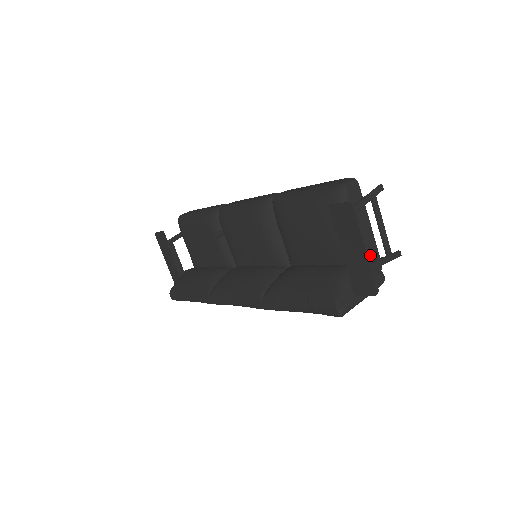
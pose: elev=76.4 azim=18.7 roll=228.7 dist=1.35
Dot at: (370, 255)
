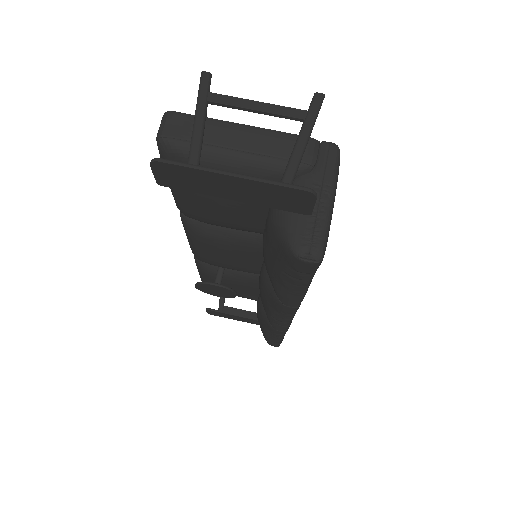
Dot at: (280, 151)
